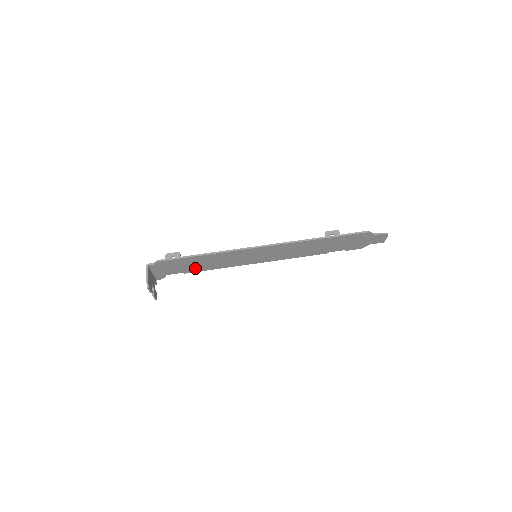
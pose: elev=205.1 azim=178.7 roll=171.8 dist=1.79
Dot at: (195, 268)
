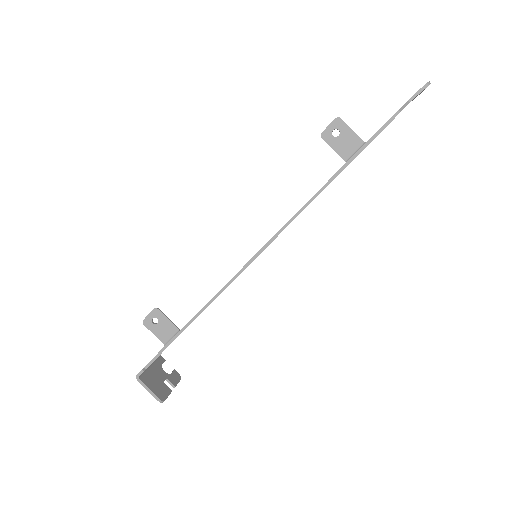
Dot at: occluded
